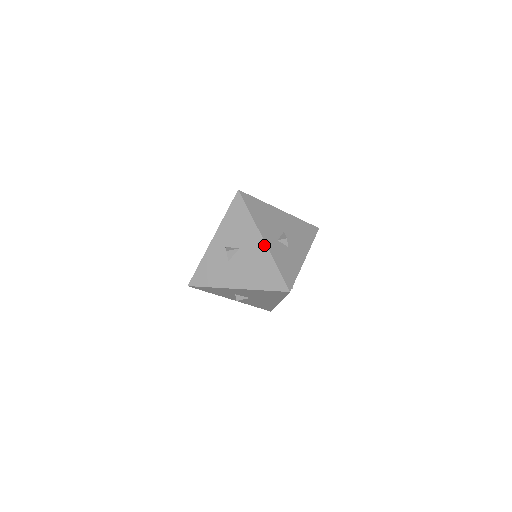
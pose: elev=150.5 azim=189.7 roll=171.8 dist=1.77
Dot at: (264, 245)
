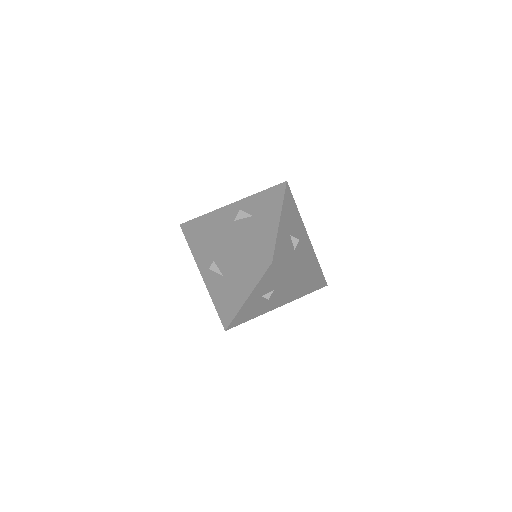
Dot at: (277, 221)
